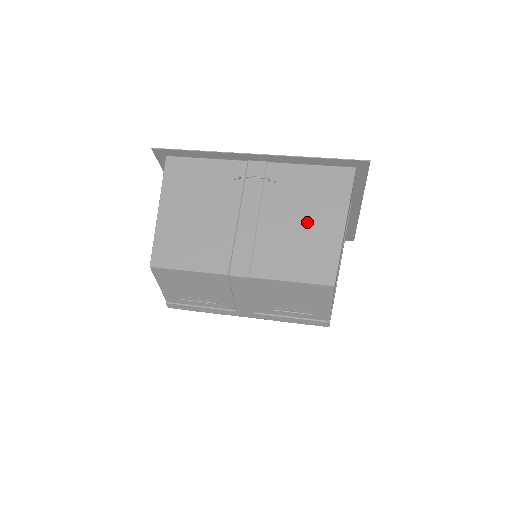
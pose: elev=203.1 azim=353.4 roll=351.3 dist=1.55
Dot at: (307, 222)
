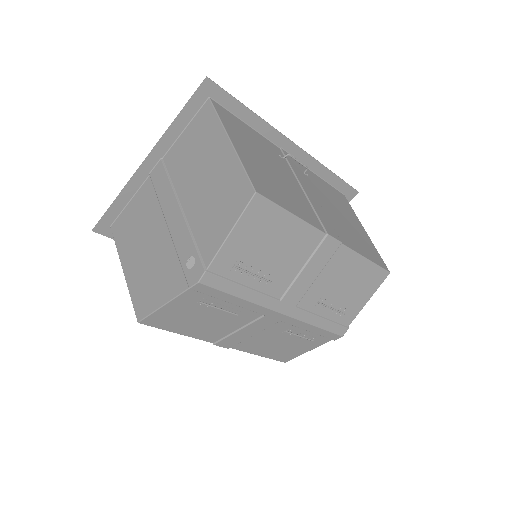
Dot at: (346, 217)
